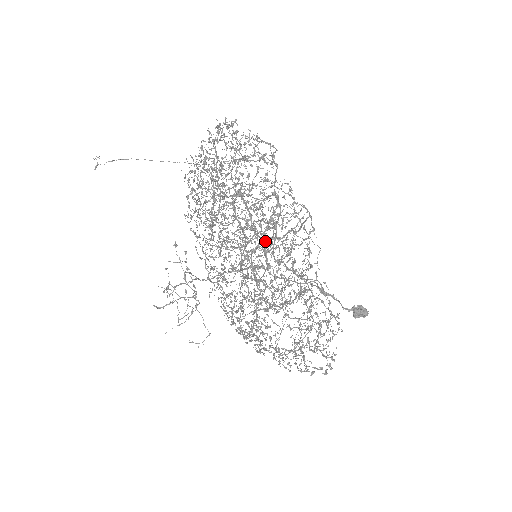
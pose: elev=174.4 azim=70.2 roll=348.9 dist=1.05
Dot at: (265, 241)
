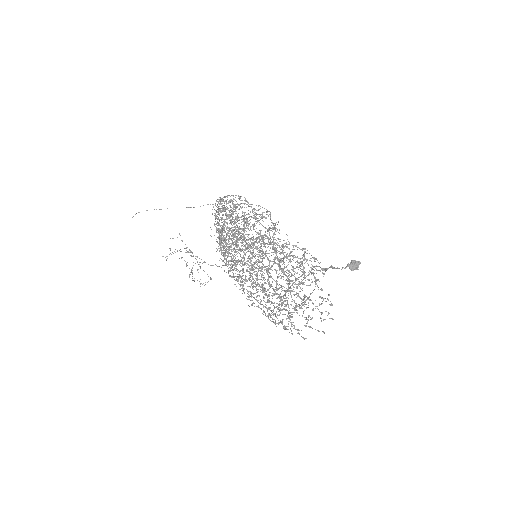
Dot at: occluded
